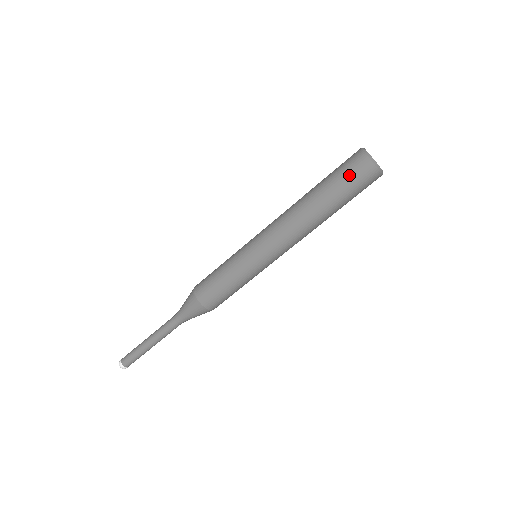
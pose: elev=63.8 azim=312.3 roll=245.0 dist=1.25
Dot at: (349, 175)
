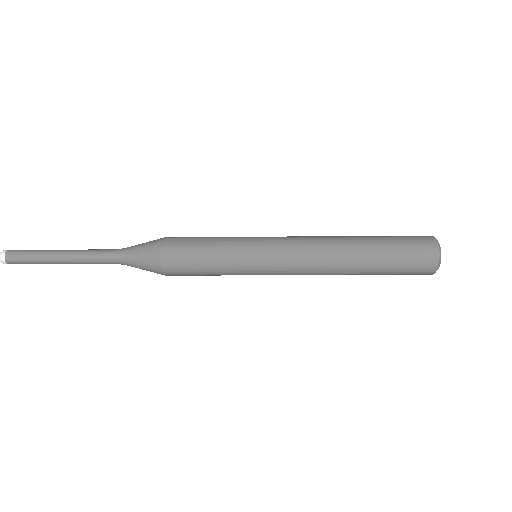
Dot at: (410, 265)
